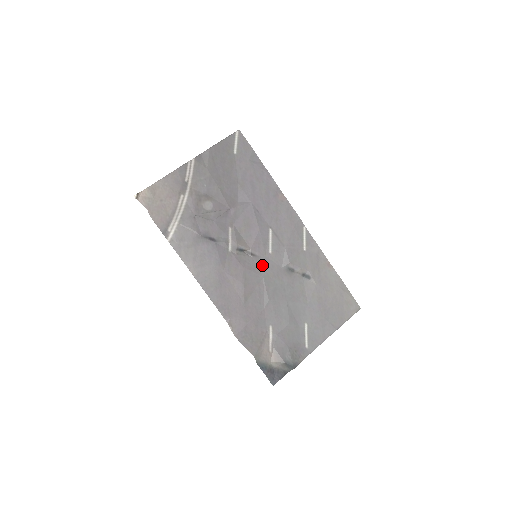
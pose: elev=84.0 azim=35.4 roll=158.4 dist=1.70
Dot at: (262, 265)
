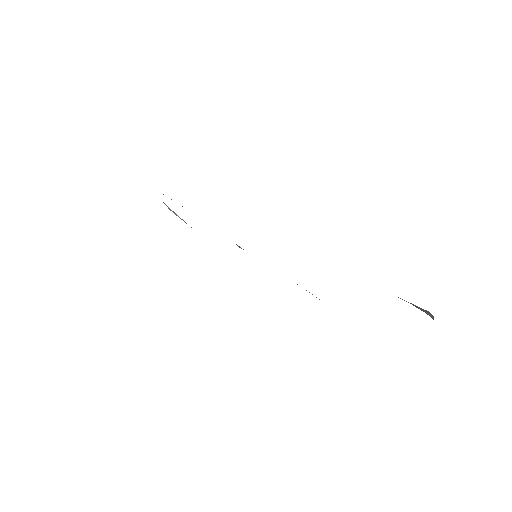
Dot at: occluded
